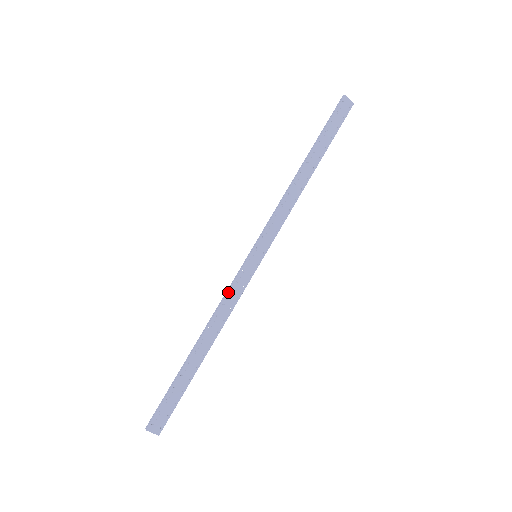
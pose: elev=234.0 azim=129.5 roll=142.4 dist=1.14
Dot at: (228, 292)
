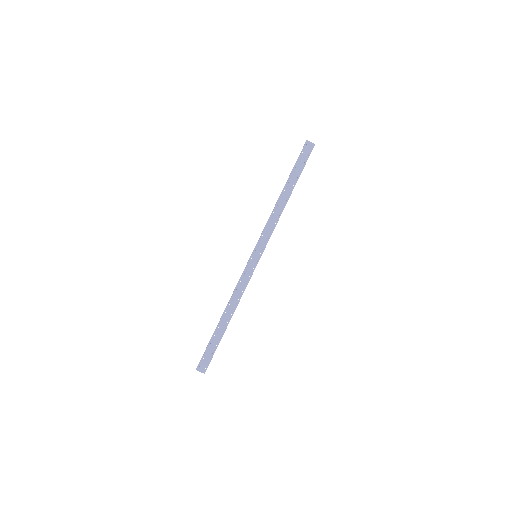
Dot at: (239, 281)
